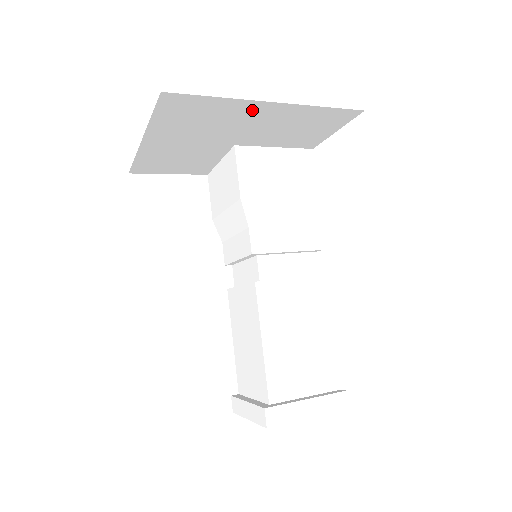
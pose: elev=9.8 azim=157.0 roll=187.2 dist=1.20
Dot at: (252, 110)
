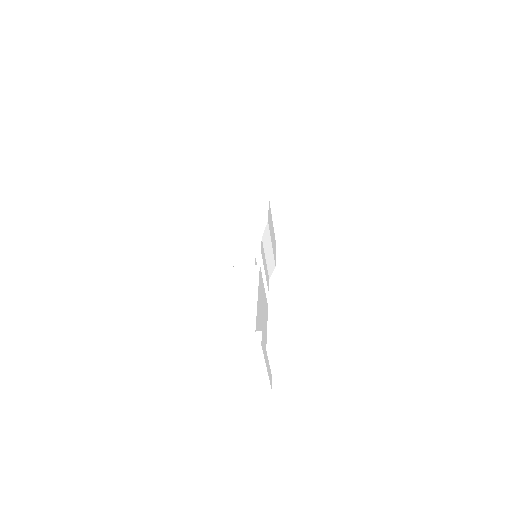
Dot at: (318, 187)
